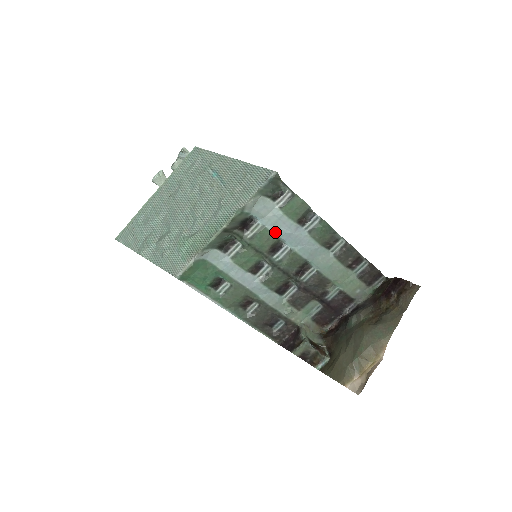
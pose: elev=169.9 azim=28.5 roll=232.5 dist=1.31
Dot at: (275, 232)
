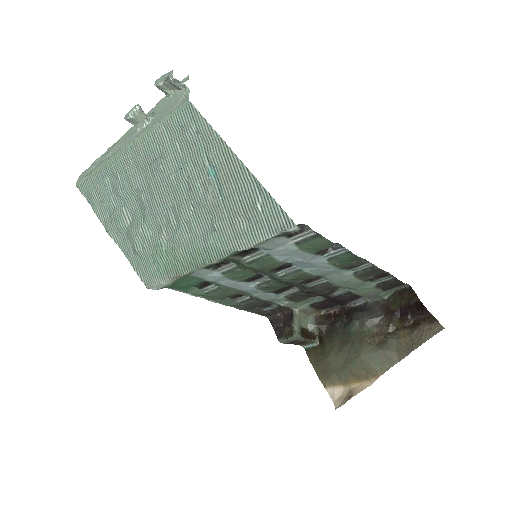
Dot at: (283, 260)
